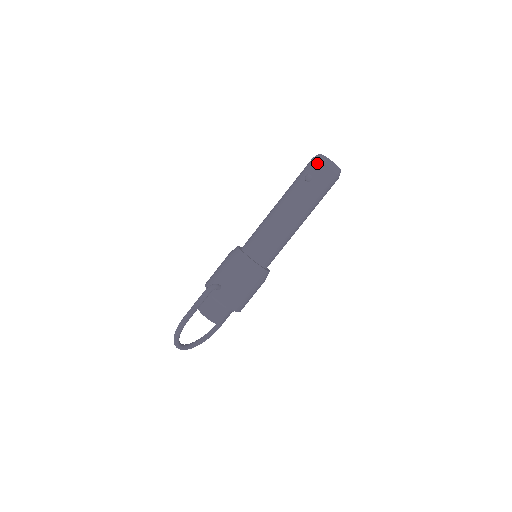
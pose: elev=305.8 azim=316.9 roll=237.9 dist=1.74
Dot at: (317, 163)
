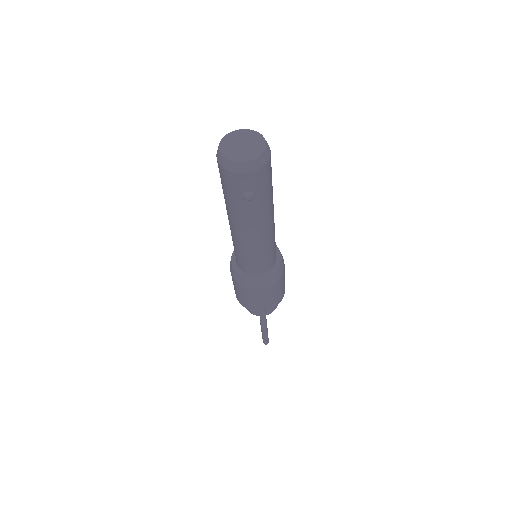
Dot at: (241, 178)
